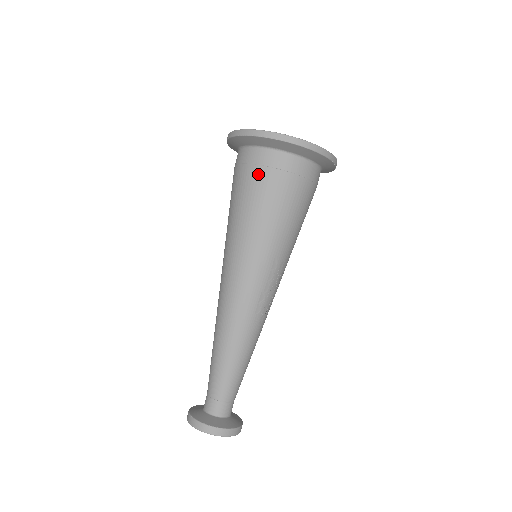
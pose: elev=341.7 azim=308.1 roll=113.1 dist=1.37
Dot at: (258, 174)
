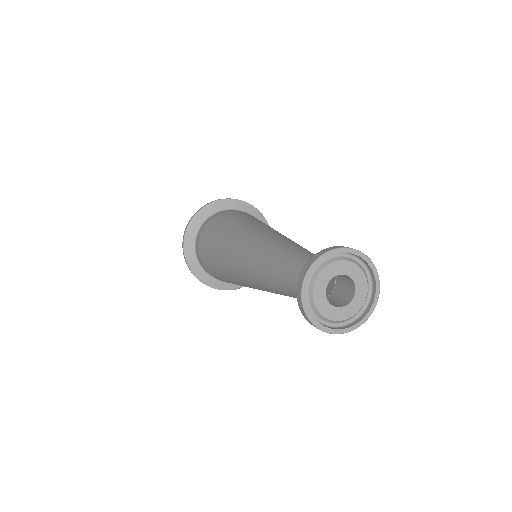
Dot at: occluded
